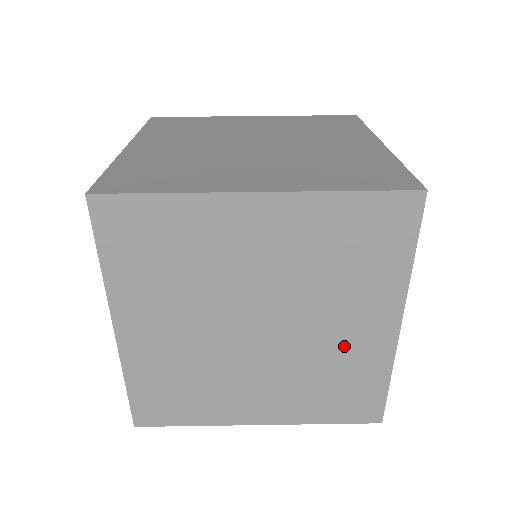
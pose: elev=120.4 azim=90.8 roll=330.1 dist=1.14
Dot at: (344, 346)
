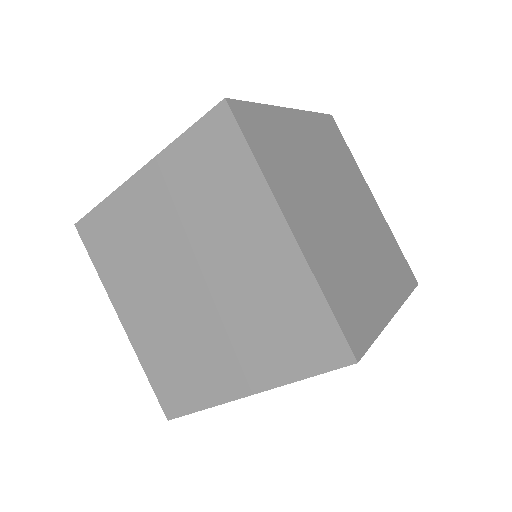
Dot at: (372, 219)
